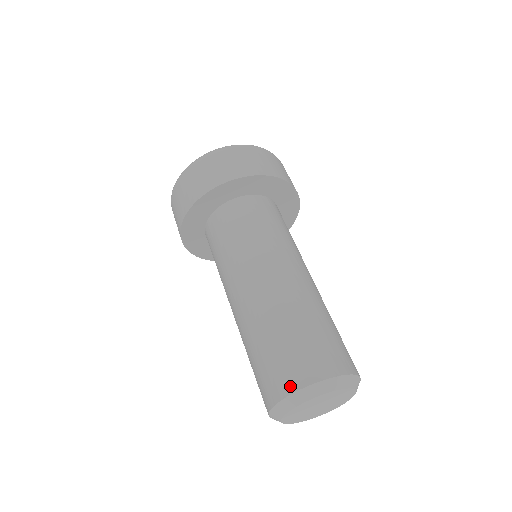
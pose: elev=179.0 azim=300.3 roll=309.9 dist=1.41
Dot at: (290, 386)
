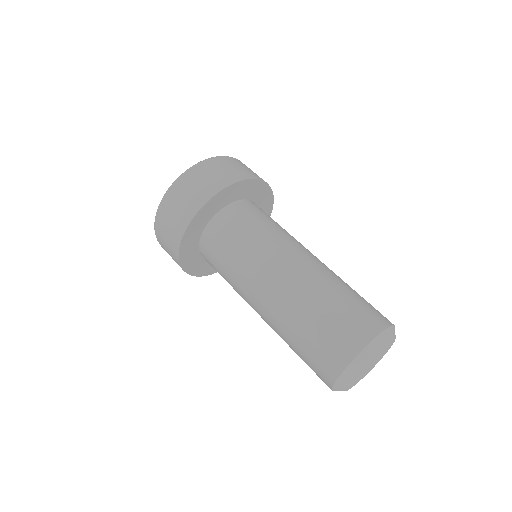
Dot at: (343, 360)
